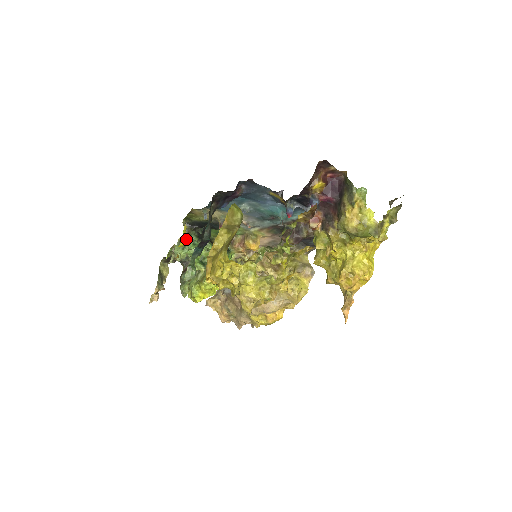
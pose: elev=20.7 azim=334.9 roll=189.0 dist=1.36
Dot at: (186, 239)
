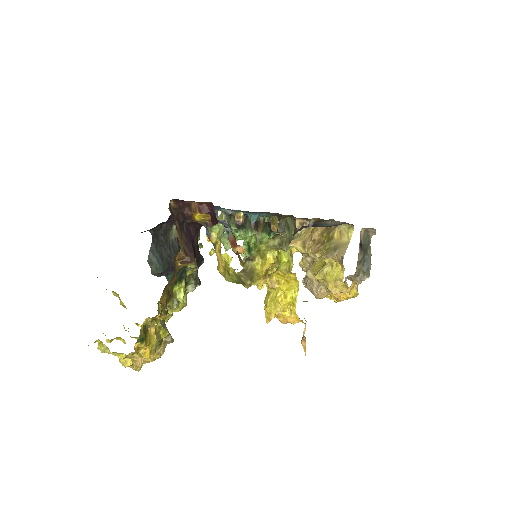
Dot at: occluded
